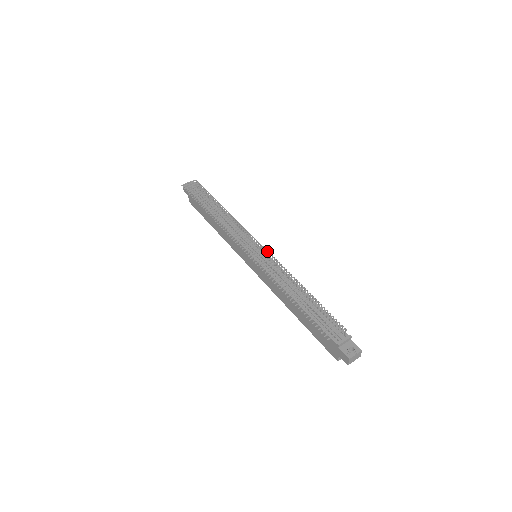
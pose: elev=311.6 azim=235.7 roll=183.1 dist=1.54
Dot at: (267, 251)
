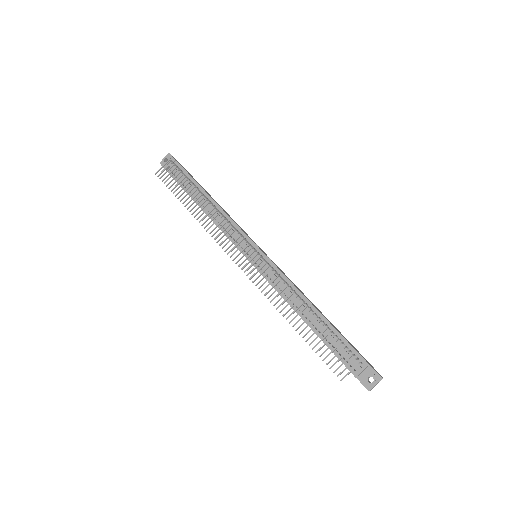
Dot at: (263, 260)
